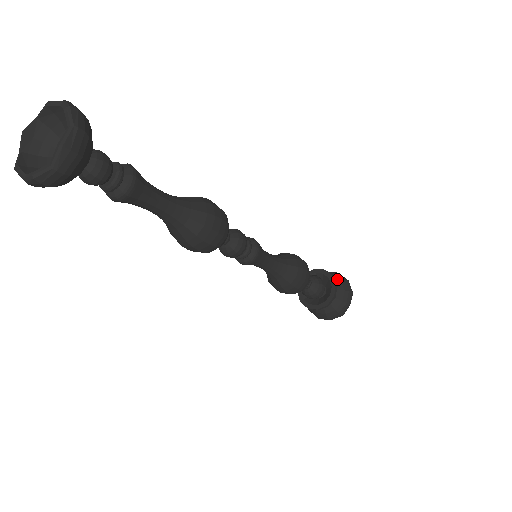
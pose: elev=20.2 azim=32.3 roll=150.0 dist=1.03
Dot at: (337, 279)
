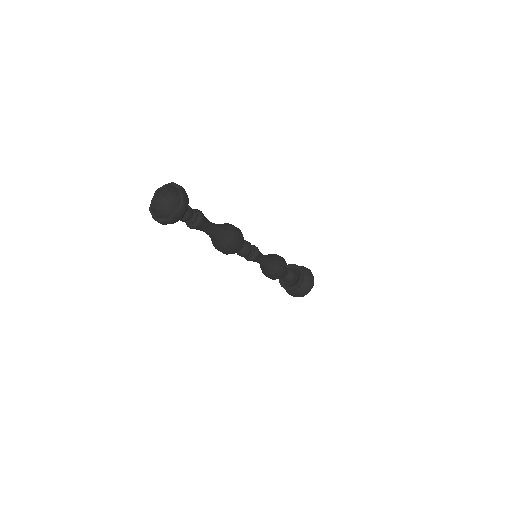
Dot at: occluded
